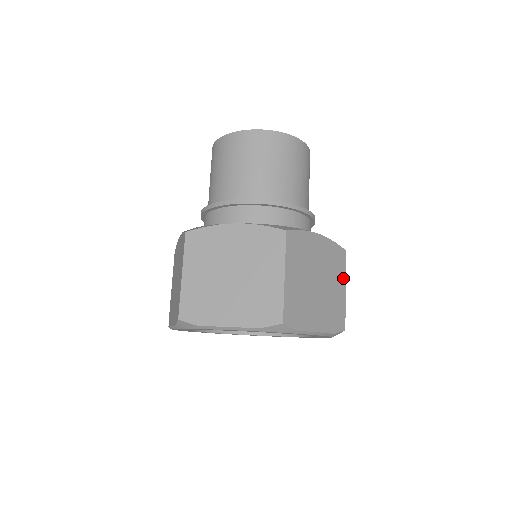
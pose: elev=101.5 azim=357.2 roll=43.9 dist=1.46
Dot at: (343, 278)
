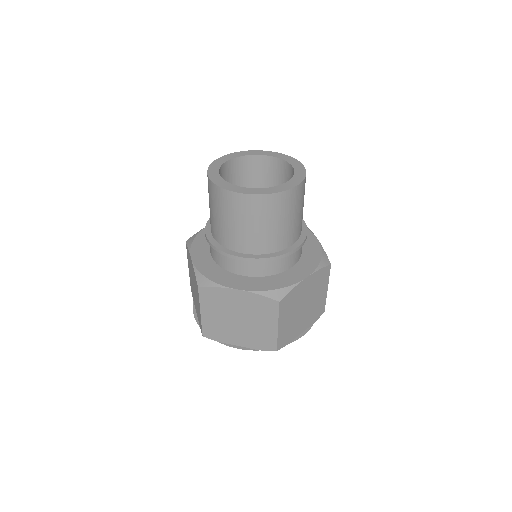
Dot at: (326, 284)
